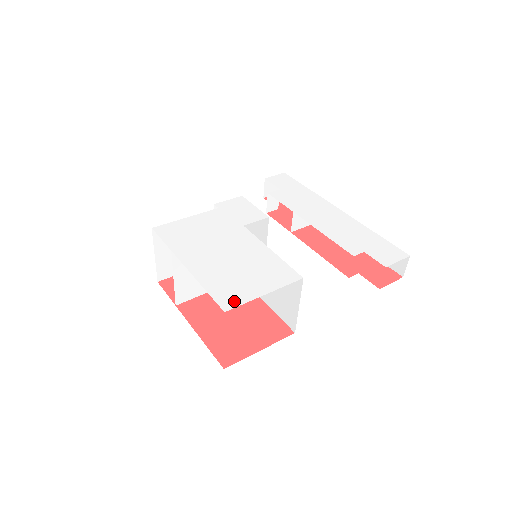
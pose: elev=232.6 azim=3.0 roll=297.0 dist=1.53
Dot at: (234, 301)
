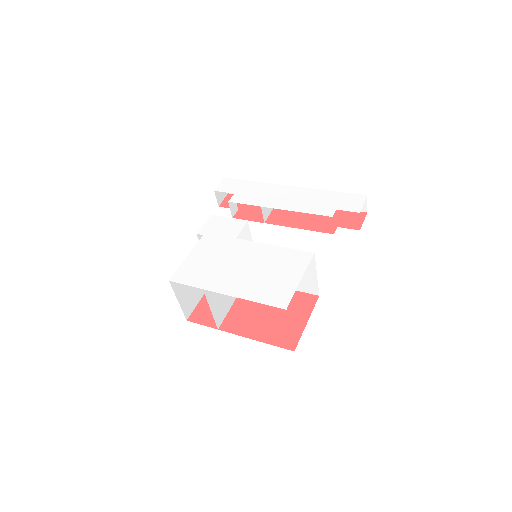
Dot at: (285, 298)
